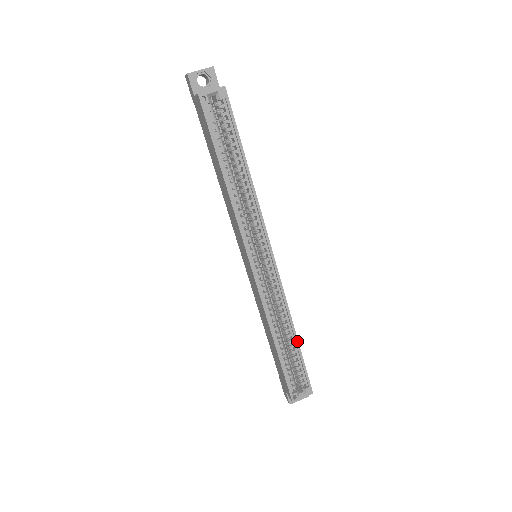
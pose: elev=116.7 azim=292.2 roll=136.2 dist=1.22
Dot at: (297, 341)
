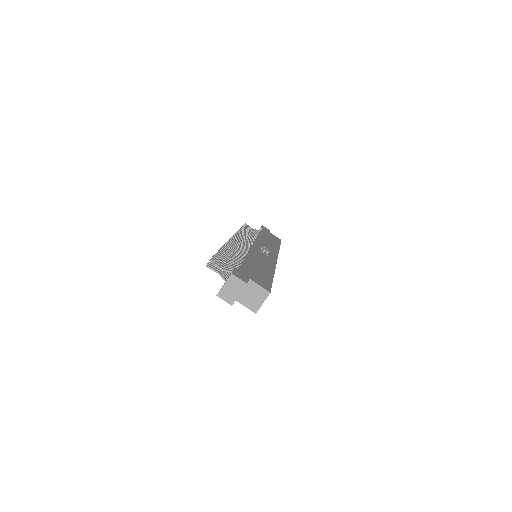
Dot at: occluded
